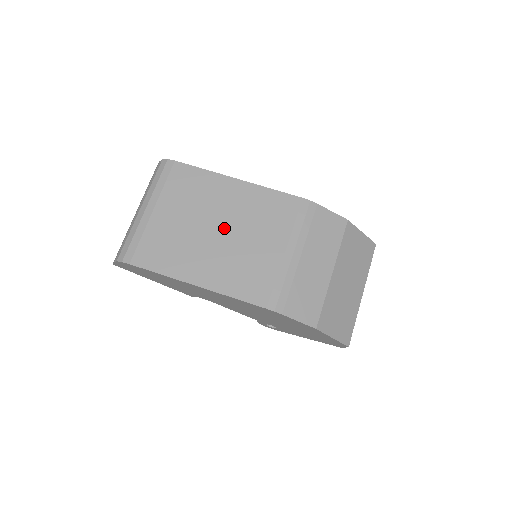
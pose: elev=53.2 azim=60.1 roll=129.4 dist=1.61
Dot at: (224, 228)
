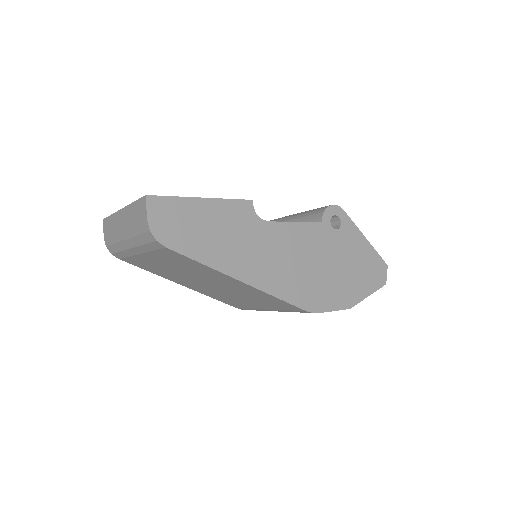
Dot at: (215, 286)
